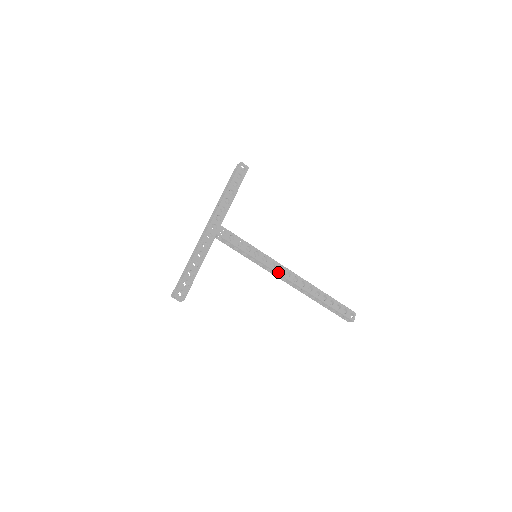
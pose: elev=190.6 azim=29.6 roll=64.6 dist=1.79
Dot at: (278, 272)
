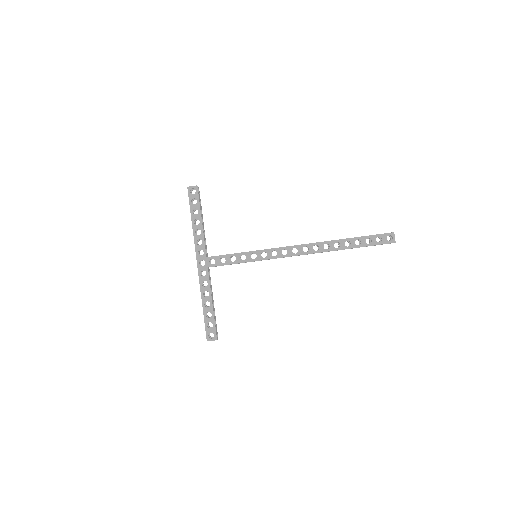
Dot at: (284, 256)
